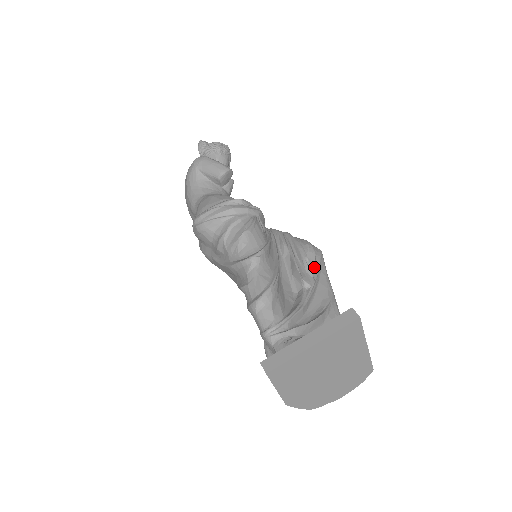
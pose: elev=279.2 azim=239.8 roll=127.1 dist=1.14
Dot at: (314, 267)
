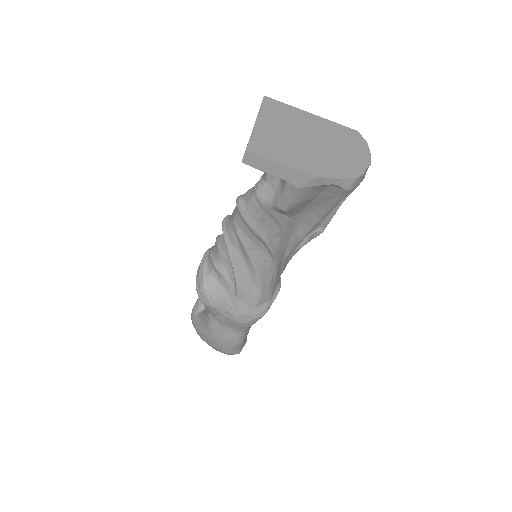
Dot at: occluded
